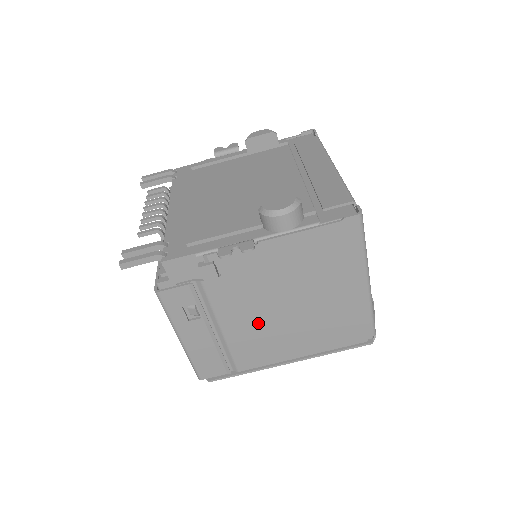
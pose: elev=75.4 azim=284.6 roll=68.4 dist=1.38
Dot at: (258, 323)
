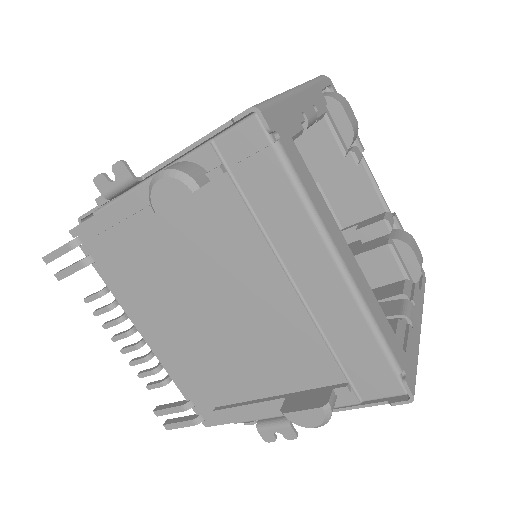
Dot at: occluded
